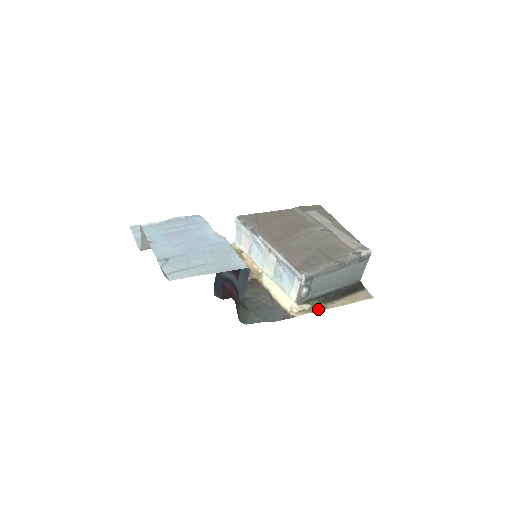
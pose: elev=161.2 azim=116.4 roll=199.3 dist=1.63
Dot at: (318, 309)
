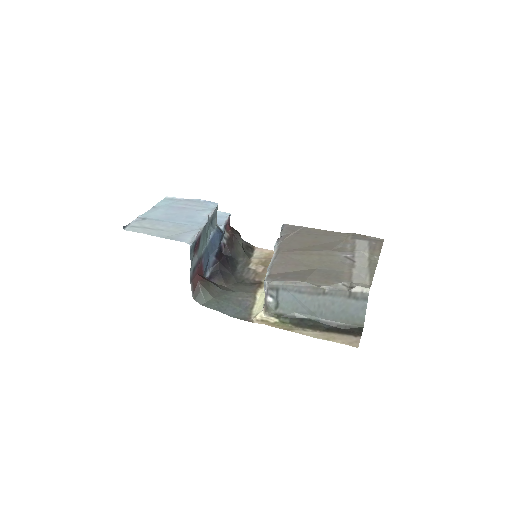
Dot at: (282, 327)
